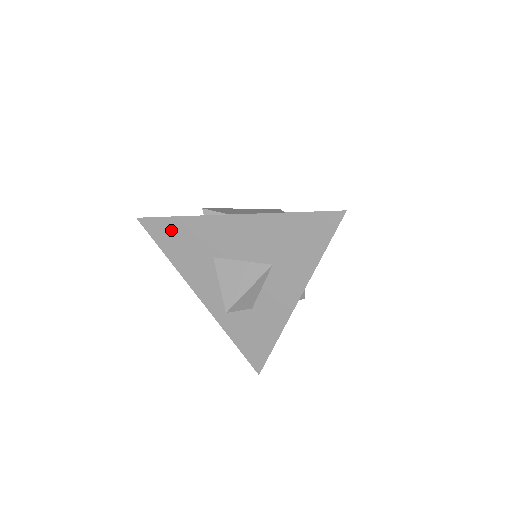
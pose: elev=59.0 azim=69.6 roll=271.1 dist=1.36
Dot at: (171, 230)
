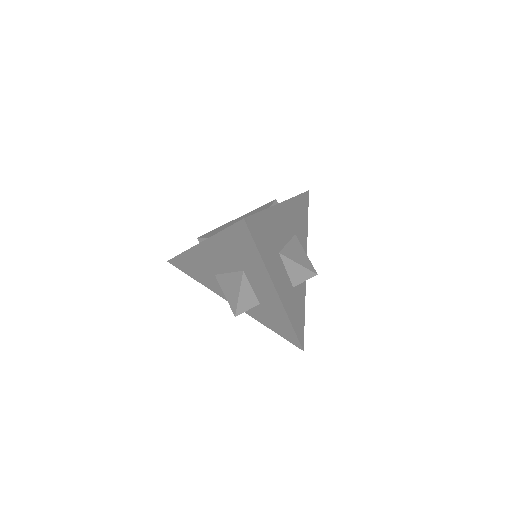
Dot at: (185, 264)
